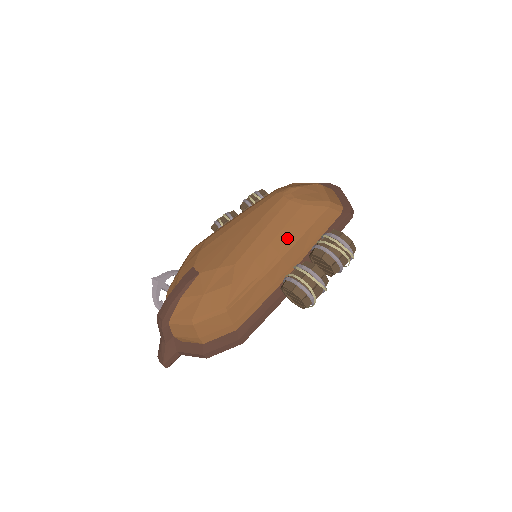
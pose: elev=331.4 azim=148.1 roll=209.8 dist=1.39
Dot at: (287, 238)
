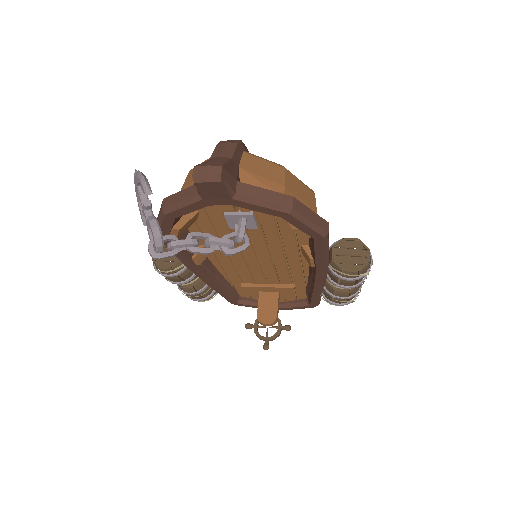
Dot at: occluded
